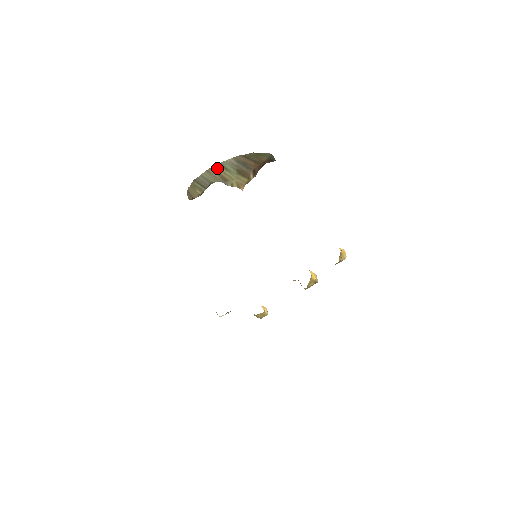
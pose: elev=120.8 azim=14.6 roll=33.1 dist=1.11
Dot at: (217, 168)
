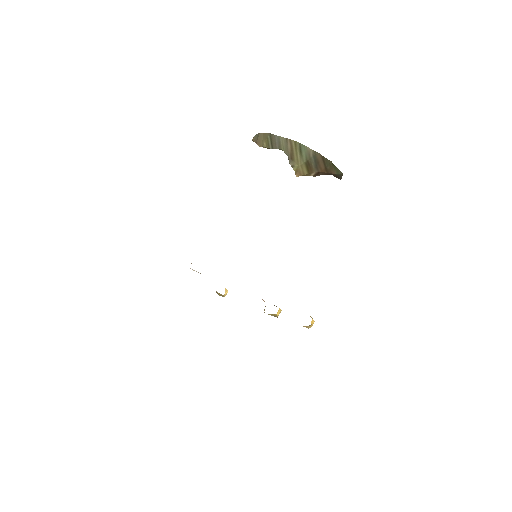
Dot at: (295, 145)
